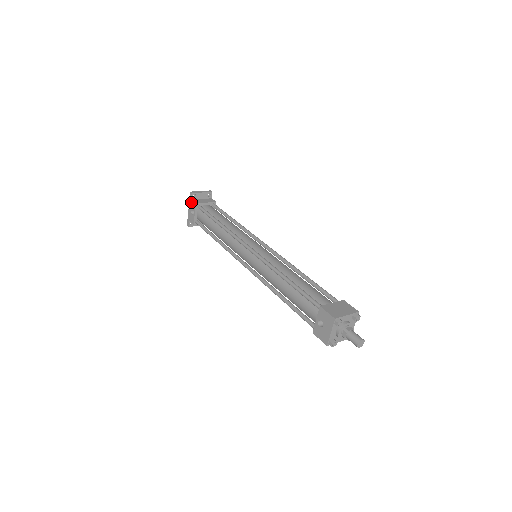
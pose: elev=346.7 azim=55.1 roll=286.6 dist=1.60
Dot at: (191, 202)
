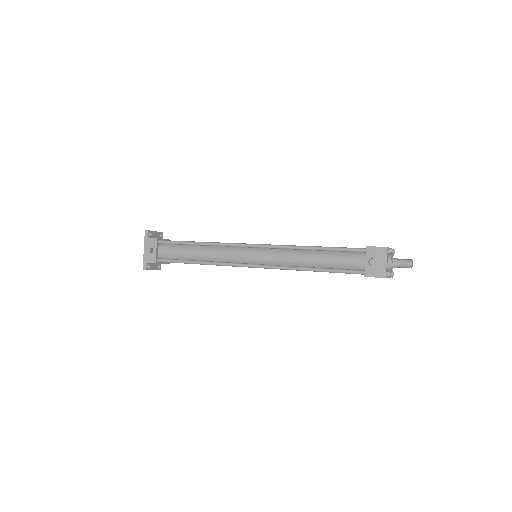
Dot at: (148, 241)
